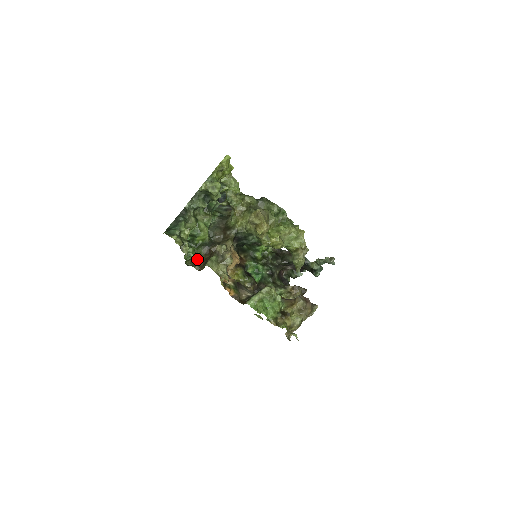
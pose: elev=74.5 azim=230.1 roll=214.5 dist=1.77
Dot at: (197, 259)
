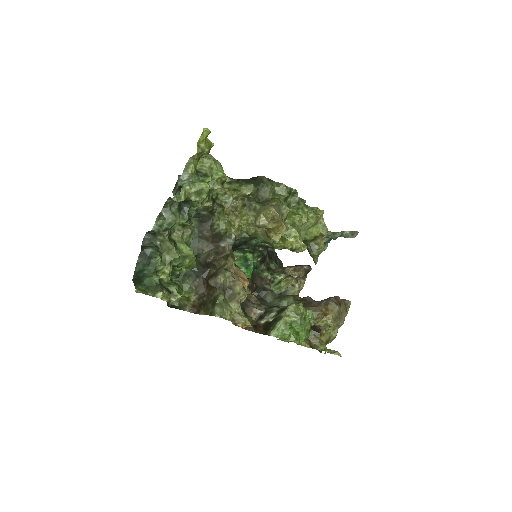
Dot at: (186, 297)
